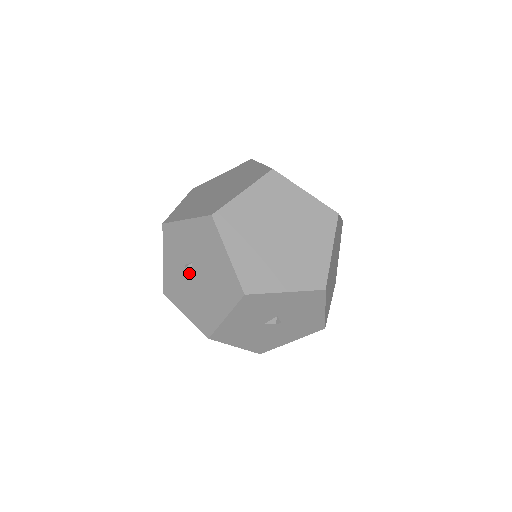
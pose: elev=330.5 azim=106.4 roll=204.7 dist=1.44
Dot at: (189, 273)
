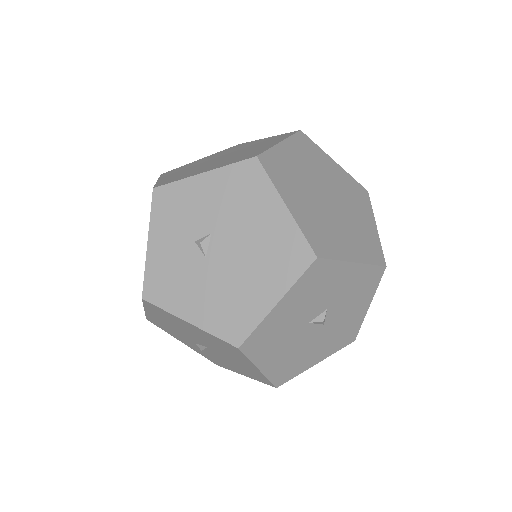
Dot at: (204, 251)
